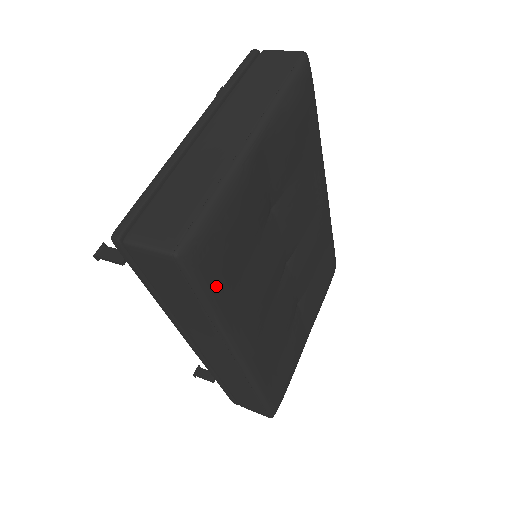
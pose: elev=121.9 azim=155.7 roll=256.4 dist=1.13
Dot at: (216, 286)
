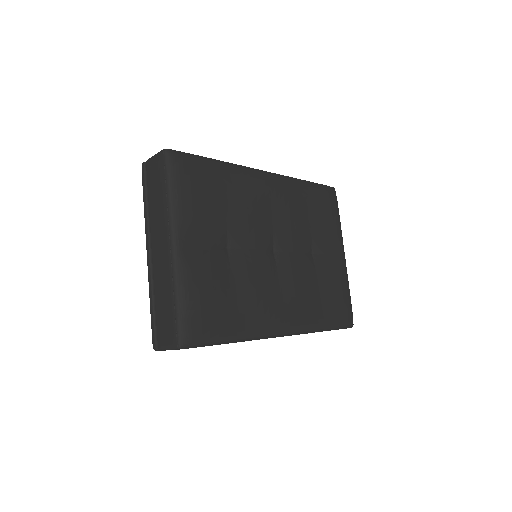
Dot at: (219, 332)
